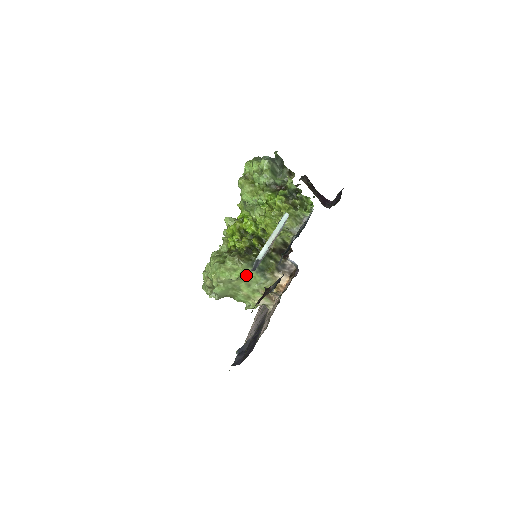
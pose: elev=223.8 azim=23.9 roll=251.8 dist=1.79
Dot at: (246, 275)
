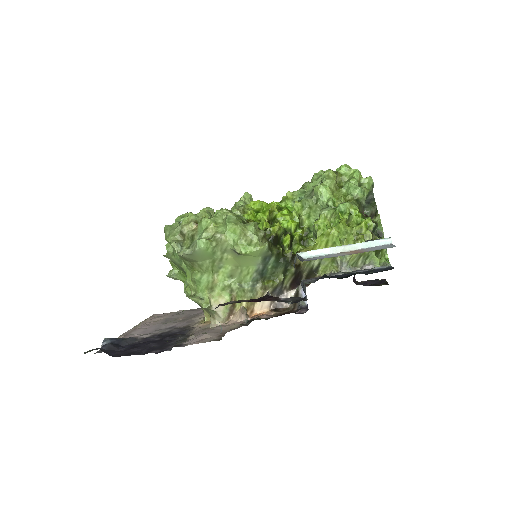
Dot at: (247, 261)
